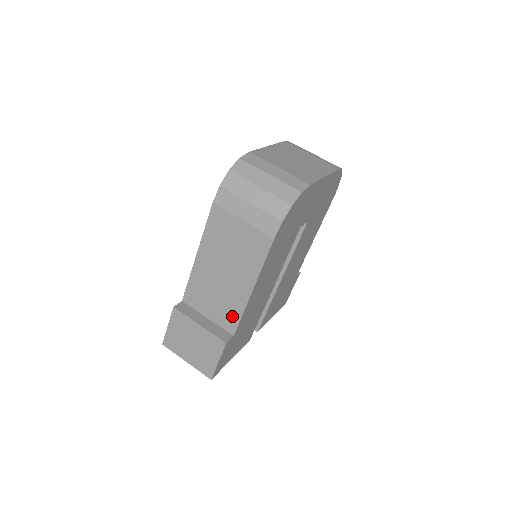
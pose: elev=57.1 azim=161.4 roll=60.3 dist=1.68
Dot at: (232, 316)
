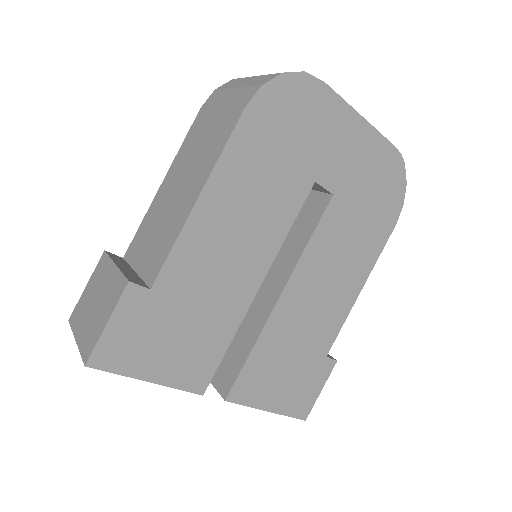
Dot at: (162, 254)
